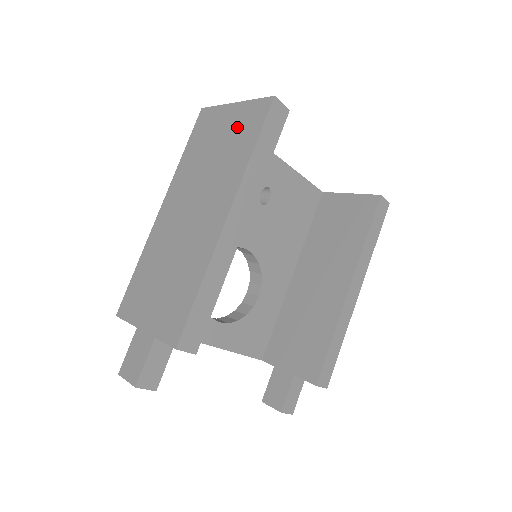
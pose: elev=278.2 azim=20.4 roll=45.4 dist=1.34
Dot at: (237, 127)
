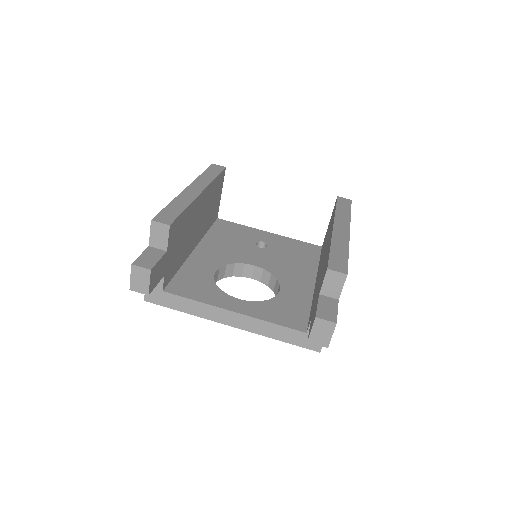
Dot at: occluded
